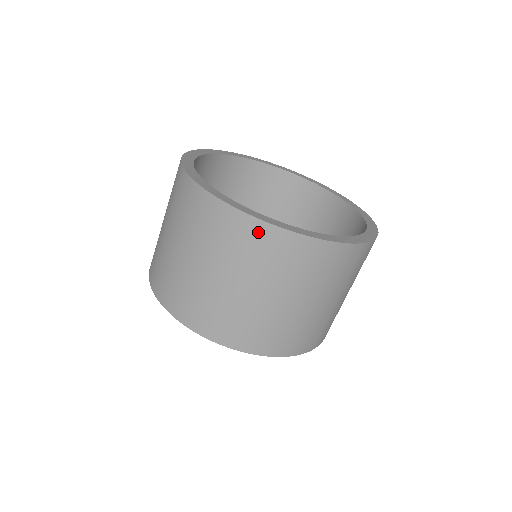
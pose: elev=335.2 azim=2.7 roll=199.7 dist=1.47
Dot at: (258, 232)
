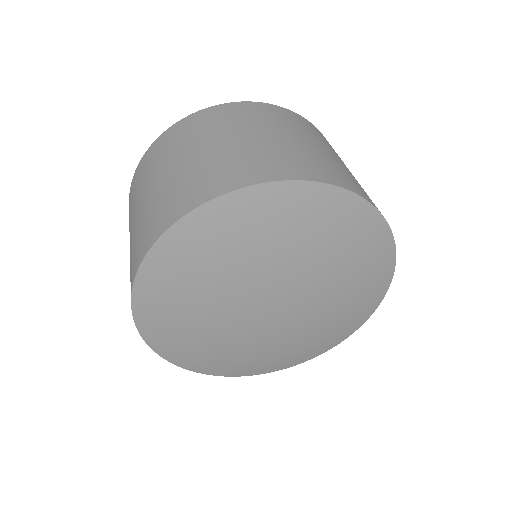
Dot at: (132, 187)
